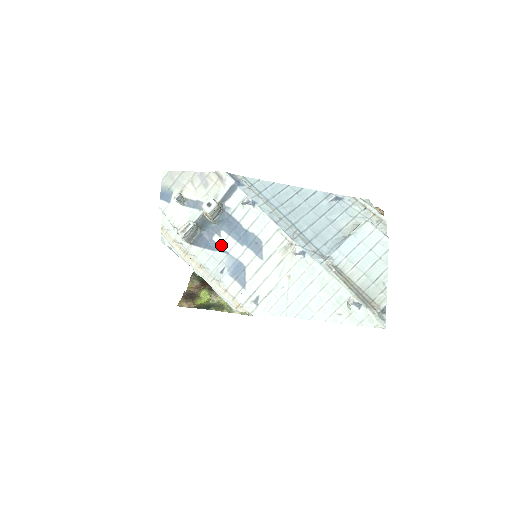
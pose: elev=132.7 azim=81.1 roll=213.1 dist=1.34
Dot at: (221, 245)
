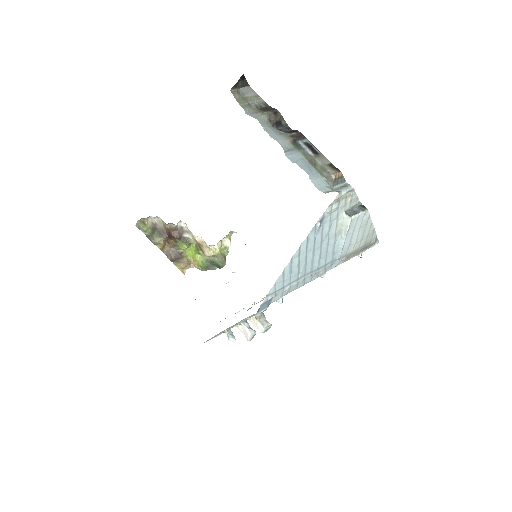
Dot at: occluded
